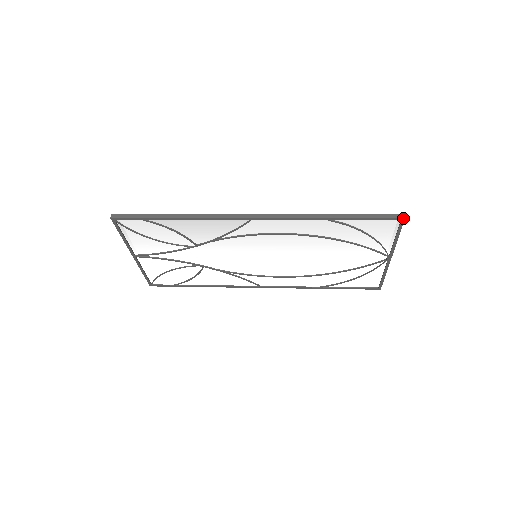
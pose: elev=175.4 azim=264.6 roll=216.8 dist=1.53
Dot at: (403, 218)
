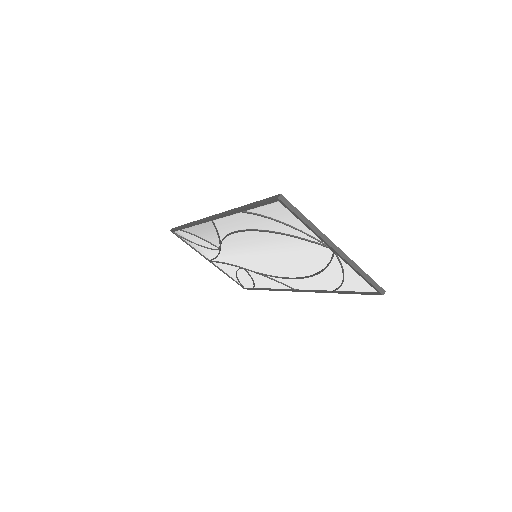
Dot at: (277, 199)
